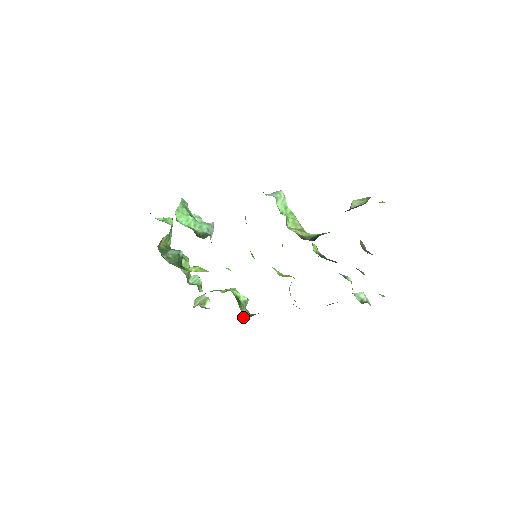
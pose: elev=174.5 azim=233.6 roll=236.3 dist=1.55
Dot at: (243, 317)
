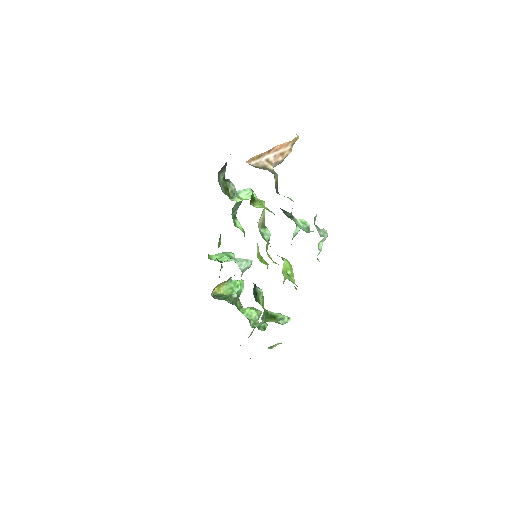
Dot at: (263, 322)
